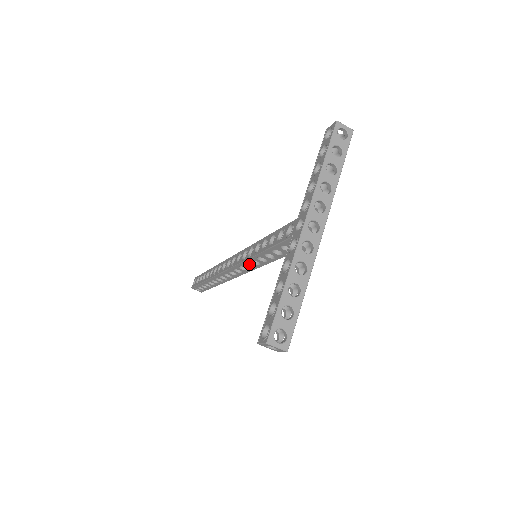
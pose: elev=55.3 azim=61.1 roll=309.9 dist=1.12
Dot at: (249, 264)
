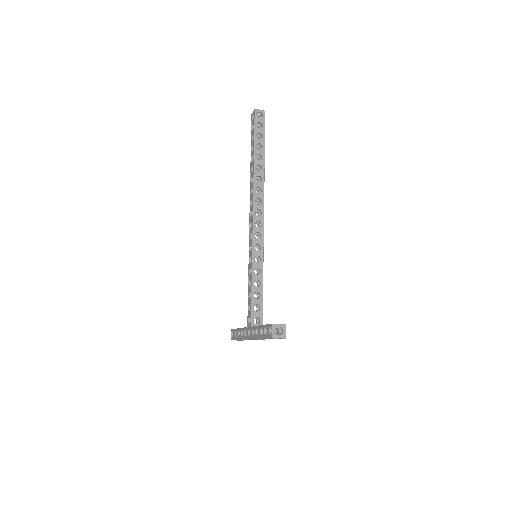
Dot at: (255, 246)
